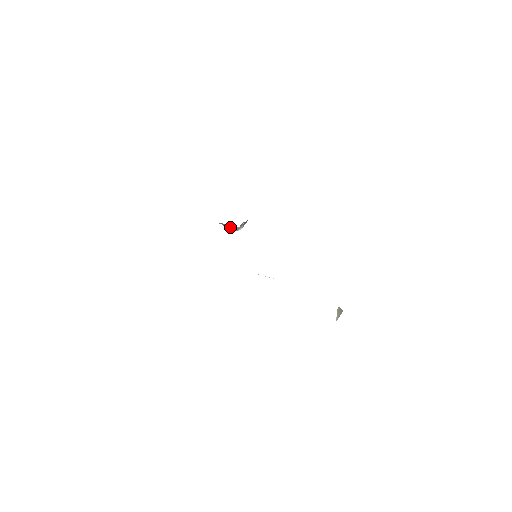
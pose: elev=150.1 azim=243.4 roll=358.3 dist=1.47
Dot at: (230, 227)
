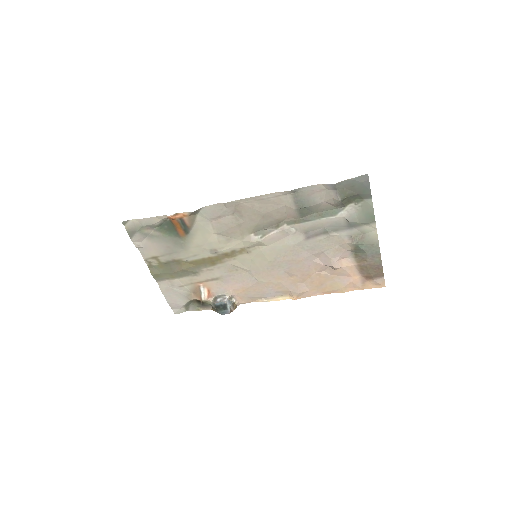
Dot at: (221, 296)
